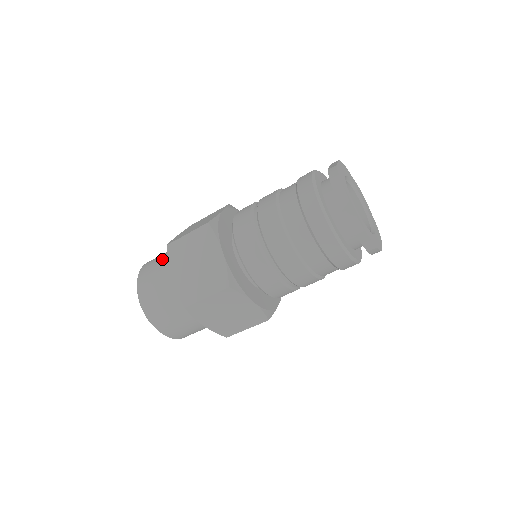
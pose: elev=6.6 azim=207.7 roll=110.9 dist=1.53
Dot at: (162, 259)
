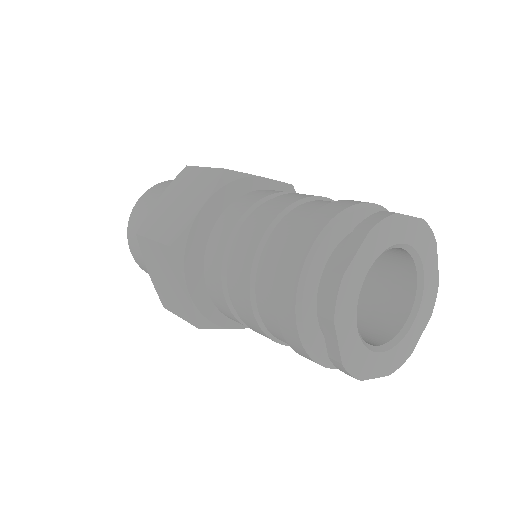
Dot at: occluded
